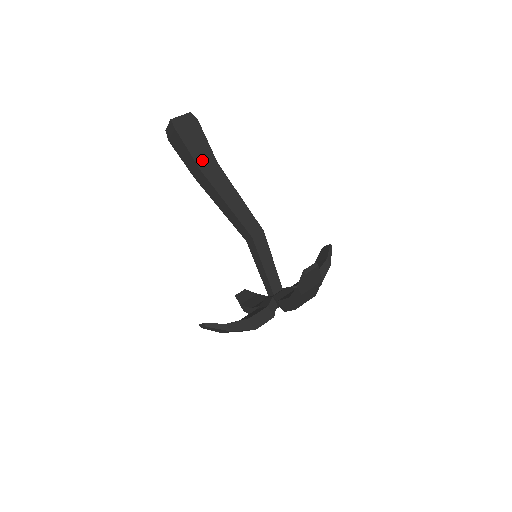
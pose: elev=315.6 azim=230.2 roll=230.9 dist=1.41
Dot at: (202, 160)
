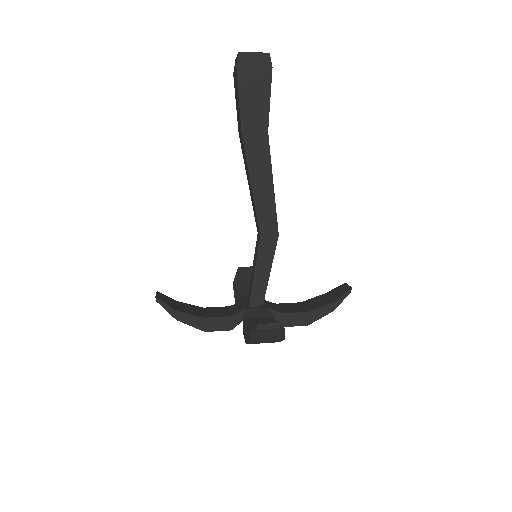
Dot at: (250, 120)
